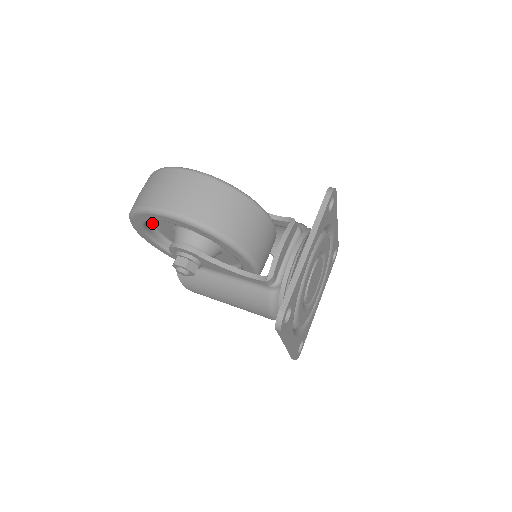
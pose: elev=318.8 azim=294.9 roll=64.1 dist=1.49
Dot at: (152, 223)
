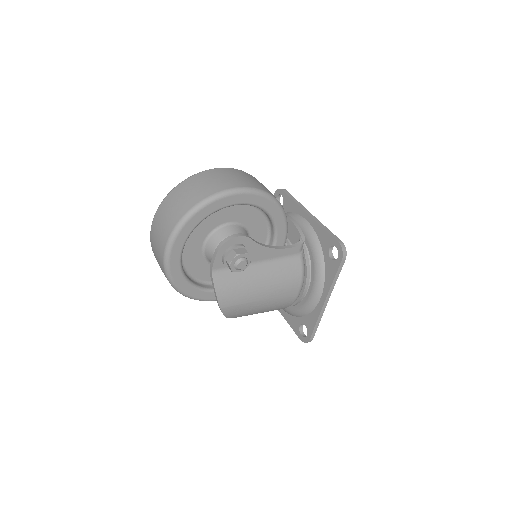
Dot at: occluded
